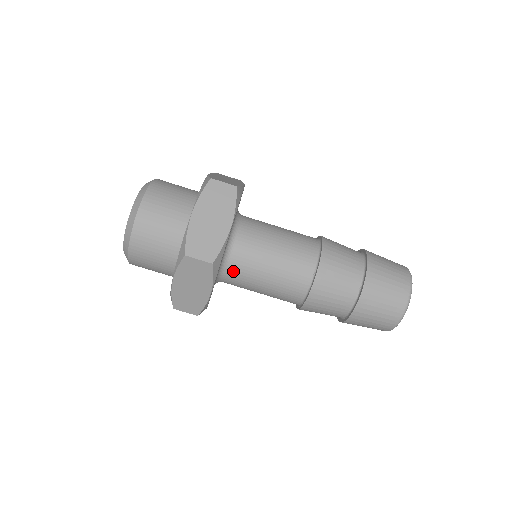
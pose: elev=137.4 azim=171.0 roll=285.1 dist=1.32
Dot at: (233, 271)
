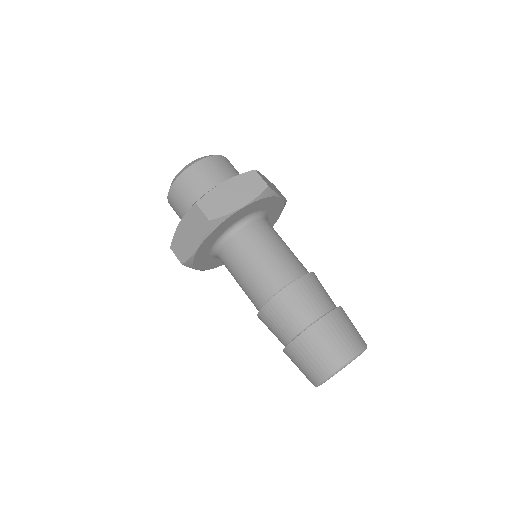
Dot at: (227, 248)
